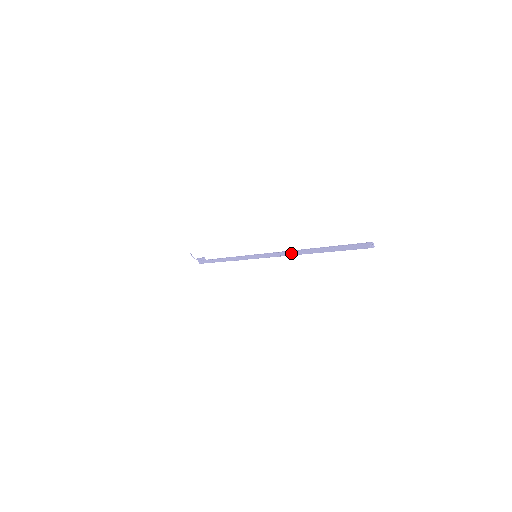
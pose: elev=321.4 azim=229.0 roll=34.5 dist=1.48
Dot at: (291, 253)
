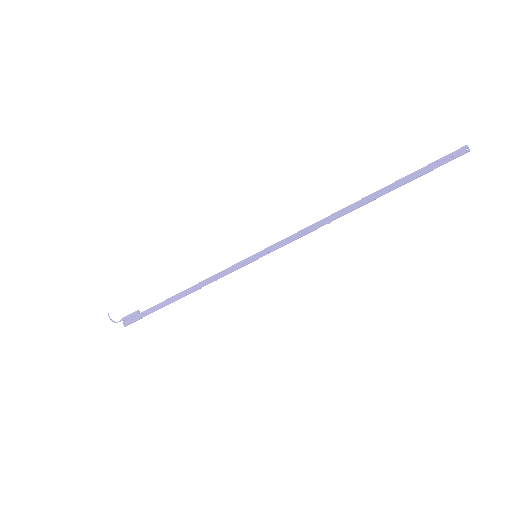
Dot at: (328, 218)
